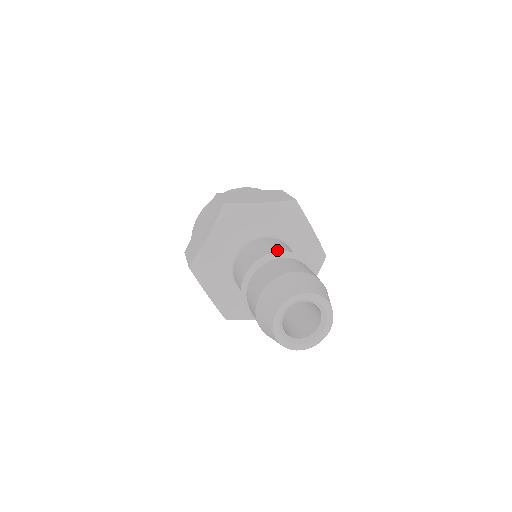
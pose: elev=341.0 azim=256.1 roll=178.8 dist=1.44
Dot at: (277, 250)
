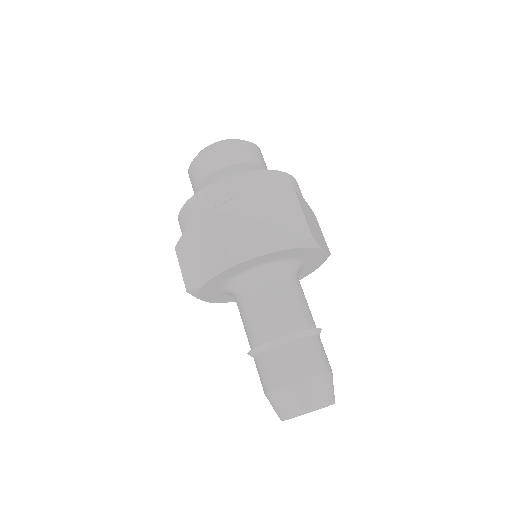
Dot at: (287, 318)
